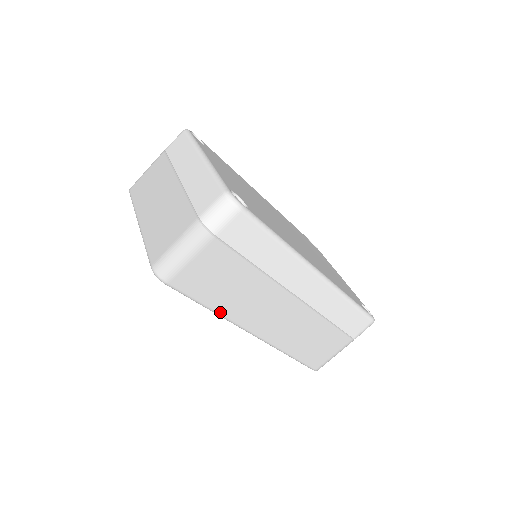
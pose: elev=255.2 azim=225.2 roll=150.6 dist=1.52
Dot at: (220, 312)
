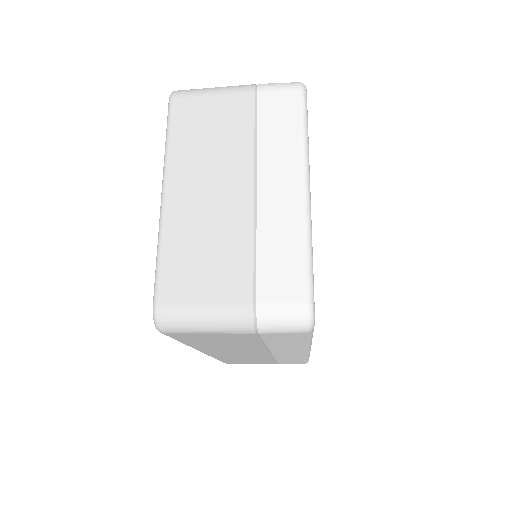
Dot at: (190, 345)
